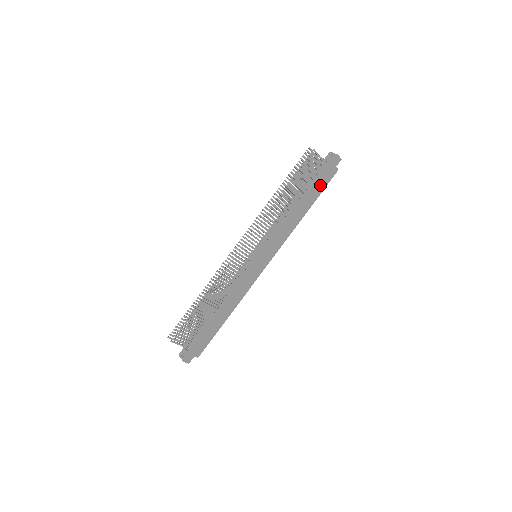
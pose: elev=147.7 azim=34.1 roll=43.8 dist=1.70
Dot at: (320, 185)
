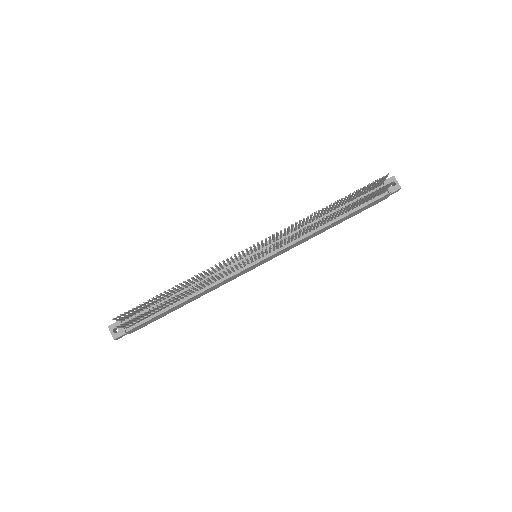
Dot at: (363, 209)
